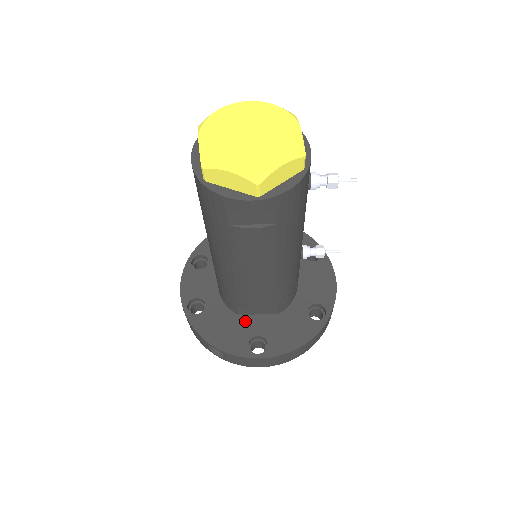
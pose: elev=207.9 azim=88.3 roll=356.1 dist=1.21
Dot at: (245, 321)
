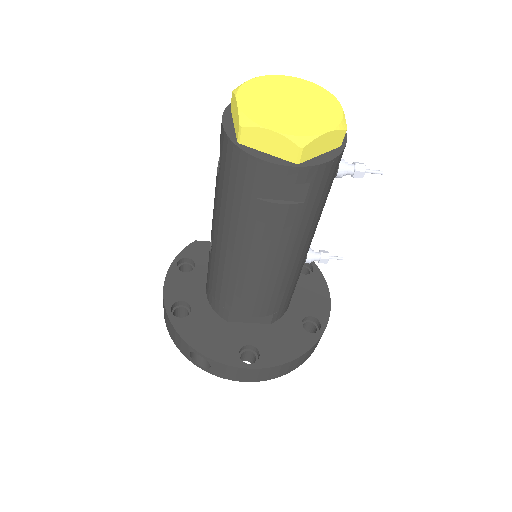
Dot at: (235, 329)
